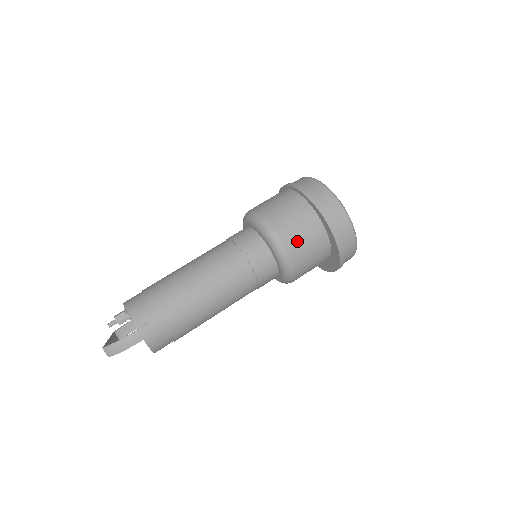
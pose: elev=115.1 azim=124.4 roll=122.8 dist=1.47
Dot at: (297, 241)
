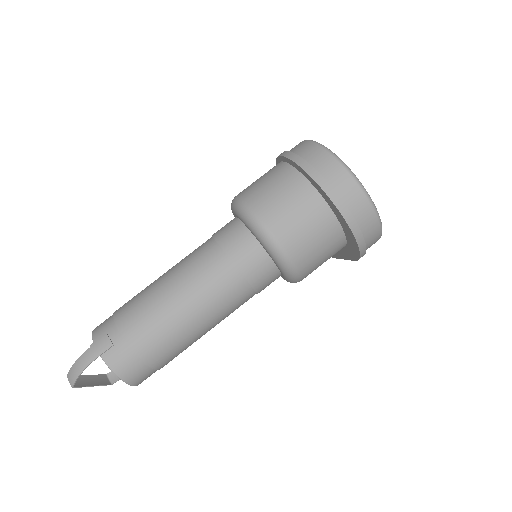
Dot at: (271, 203)
